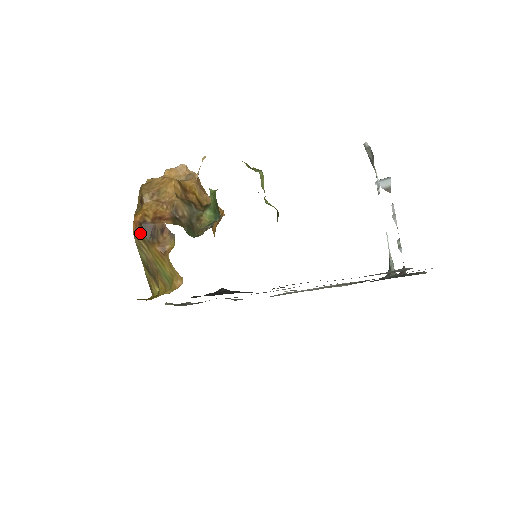
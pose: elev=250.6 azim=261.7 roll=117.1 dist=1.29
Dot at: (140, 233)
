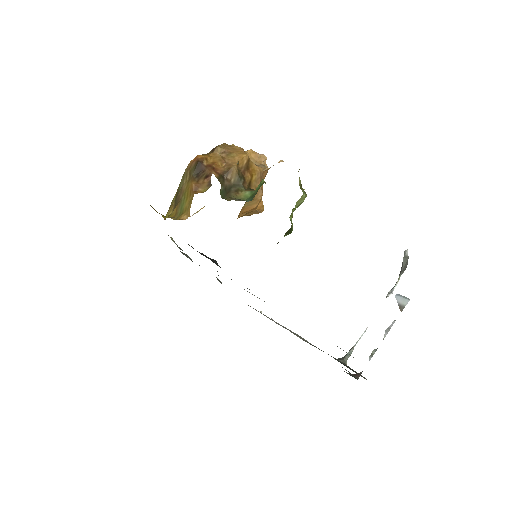
Dot at: (192, 167)
